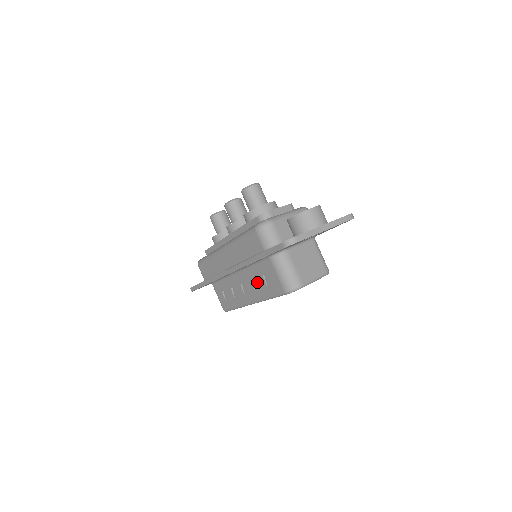
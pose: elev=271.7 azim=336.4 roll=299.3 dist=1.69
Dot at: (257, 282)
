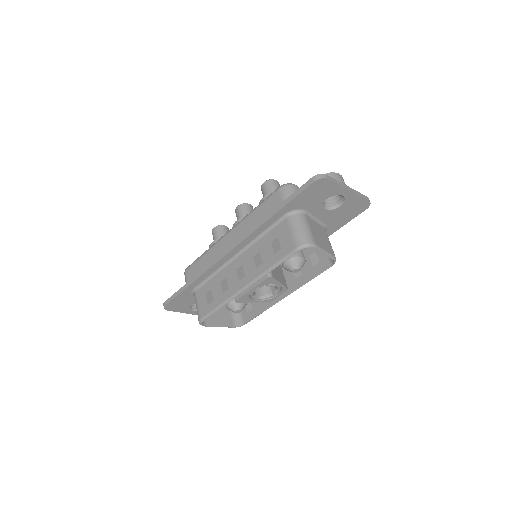
Dot at: (261, 254)
